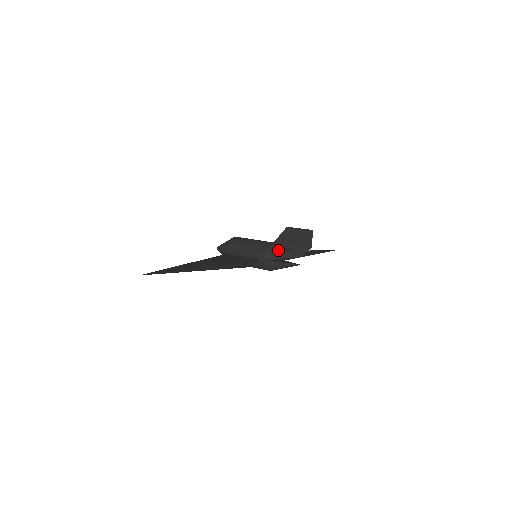
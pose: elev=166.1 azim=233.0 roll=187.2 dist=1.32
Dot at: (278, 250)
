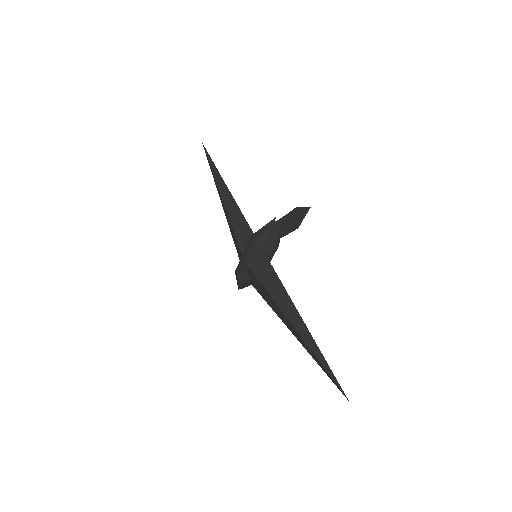
Dot at: occluded
